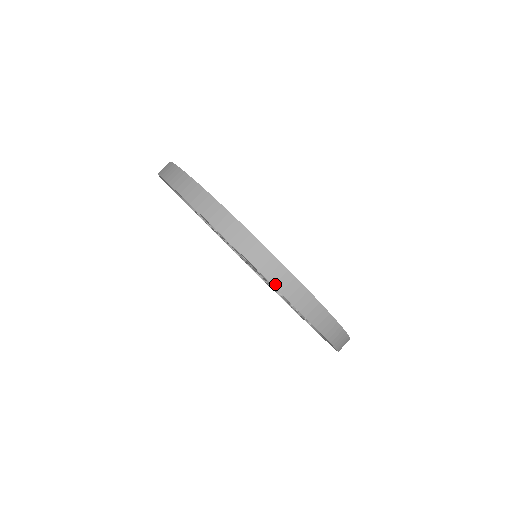
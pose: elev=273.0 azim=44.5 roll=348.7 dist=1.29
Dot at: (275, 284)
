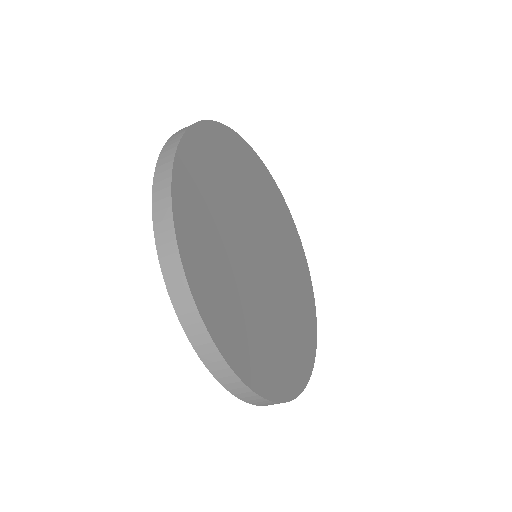
Dot at: occluded
